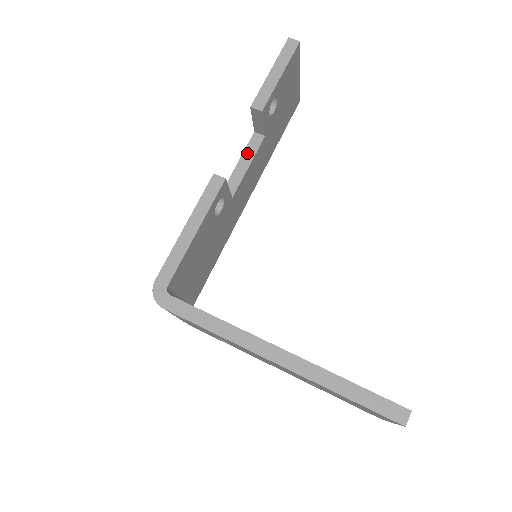
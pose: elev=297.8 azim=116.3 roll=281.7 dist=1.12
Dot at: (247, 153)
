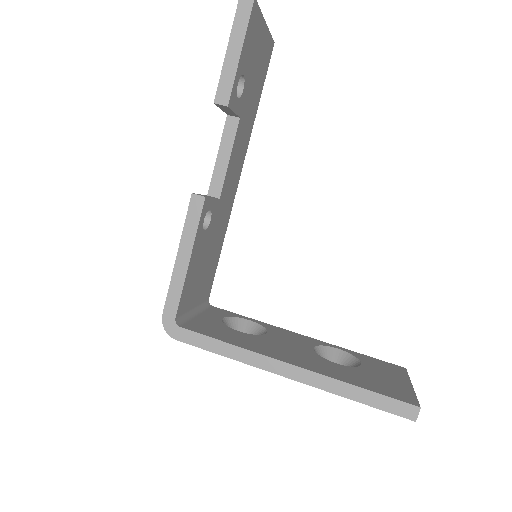
Dot at: (224, 143)
